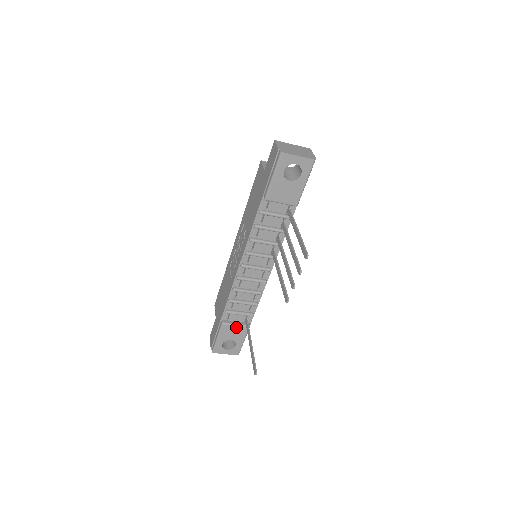
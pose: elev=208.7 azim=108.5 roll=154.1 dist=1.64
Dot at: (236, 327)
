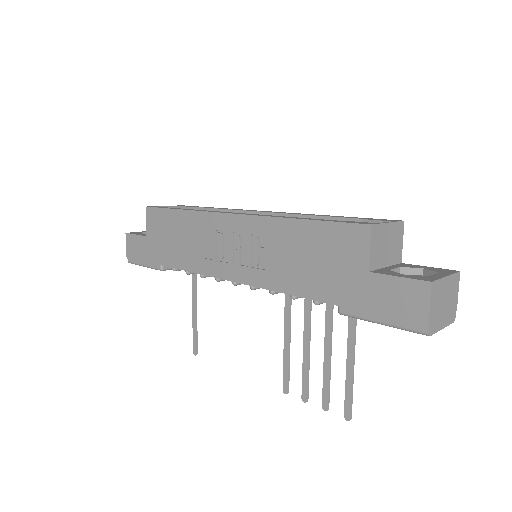
Dot at: occluded
